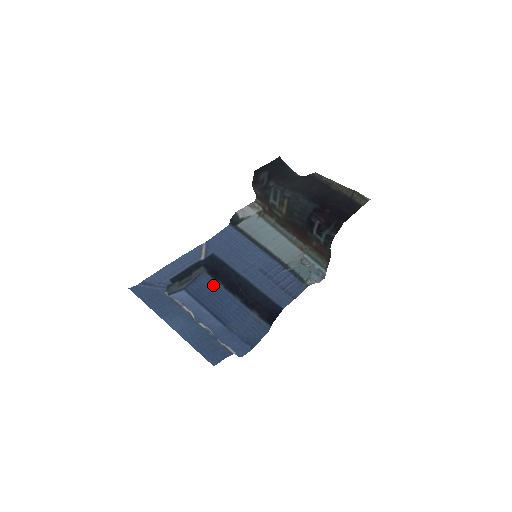
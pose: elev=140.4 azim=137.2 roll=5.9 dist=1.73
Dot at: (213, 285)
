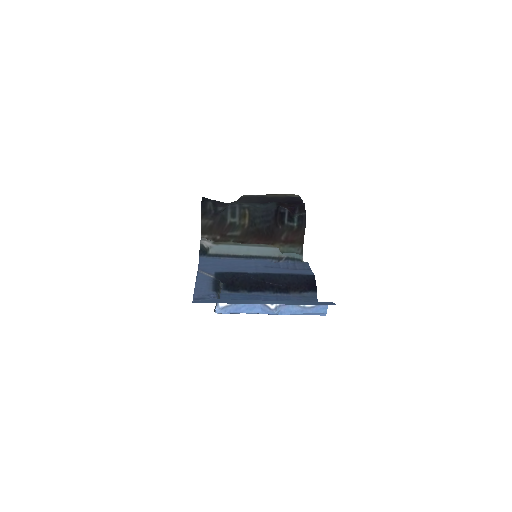
Dot at: (237, 295)
